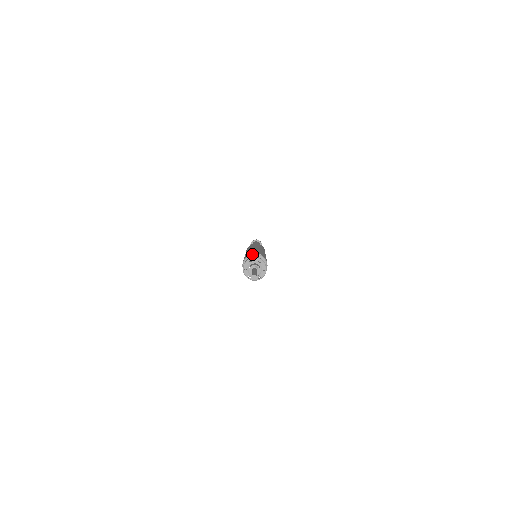
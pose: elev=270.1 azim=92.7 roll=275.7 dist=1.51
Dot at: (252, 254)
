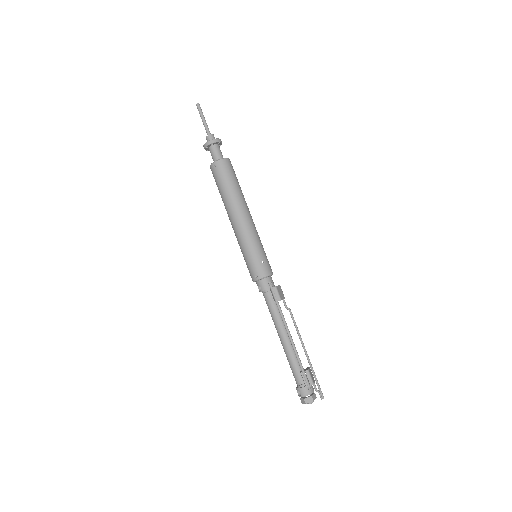
Dot at: occluded
